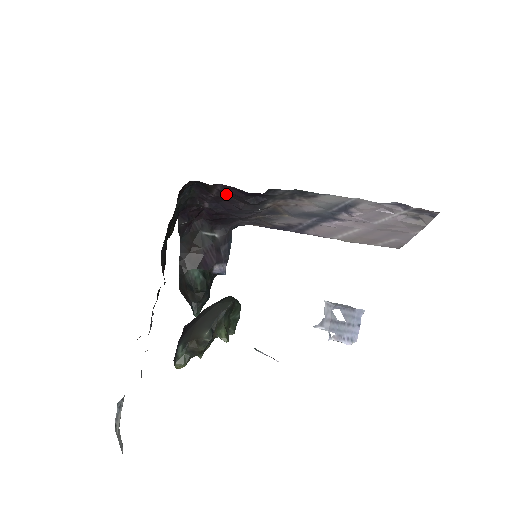
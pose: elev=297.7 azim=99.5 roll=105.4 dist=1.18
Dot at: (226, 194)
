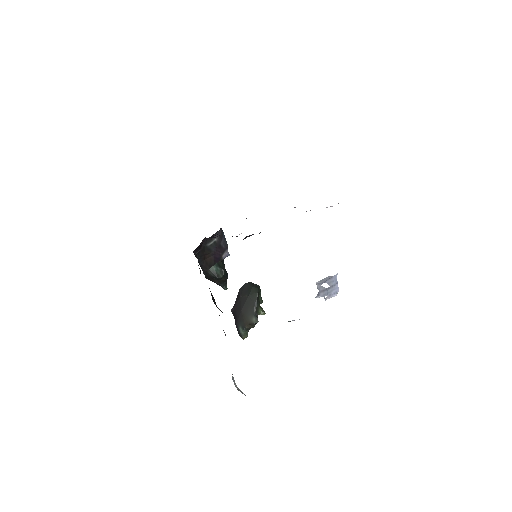
Dot at: occluded
